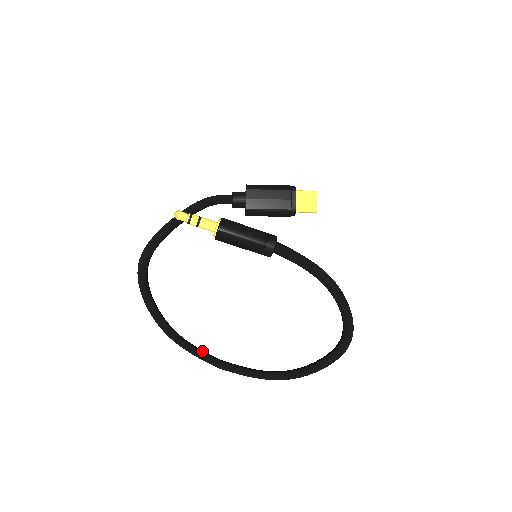
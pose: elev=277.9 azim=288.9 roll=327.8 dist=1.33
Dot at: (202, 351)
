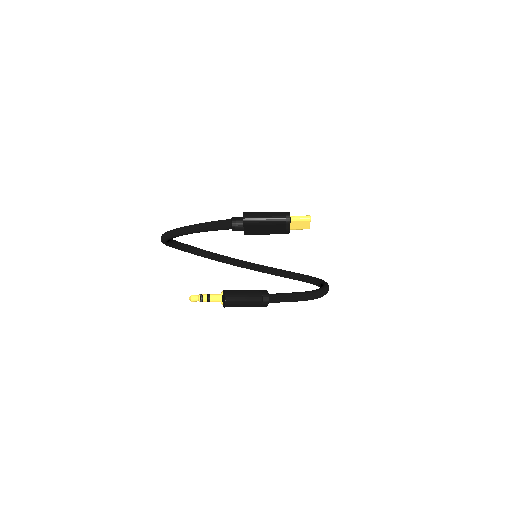
Dot at: (221, 258)
